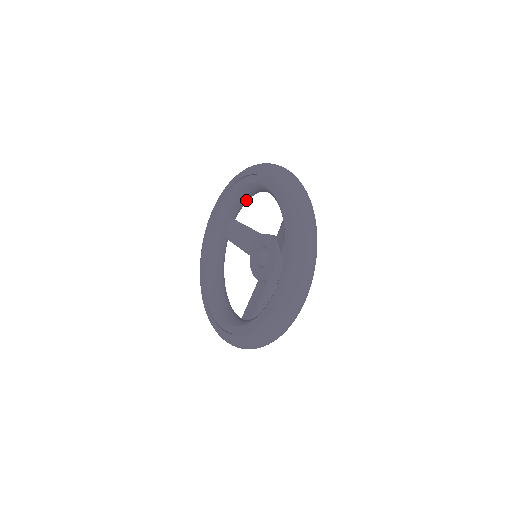
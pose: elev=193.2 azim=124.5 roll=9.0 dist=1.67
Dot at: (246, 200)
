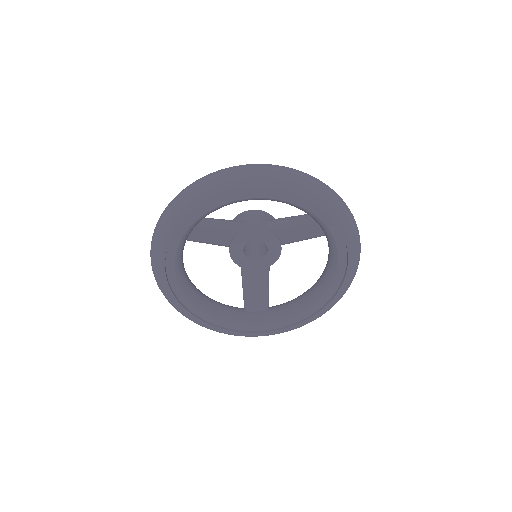
Dot at: occluded
